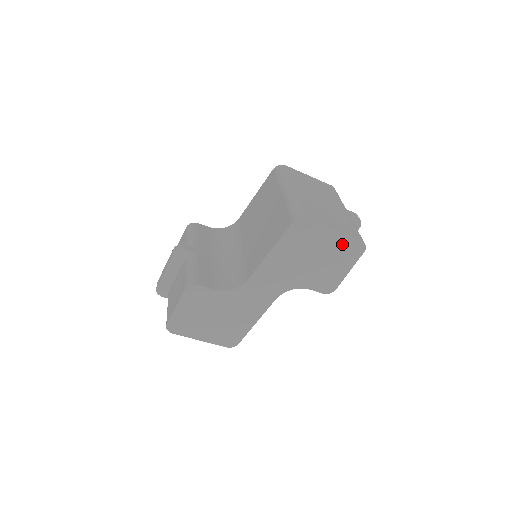
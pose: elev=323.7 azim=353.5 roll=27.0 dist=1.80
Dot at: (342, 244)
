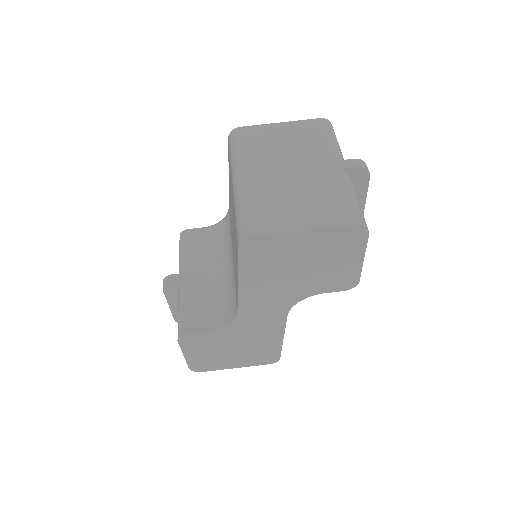
Dot at: (328, 239)
